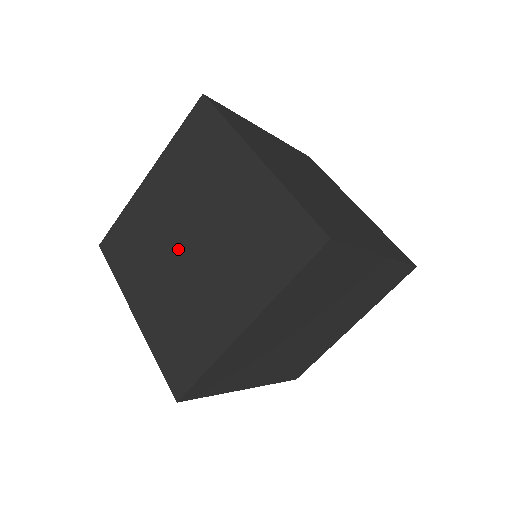
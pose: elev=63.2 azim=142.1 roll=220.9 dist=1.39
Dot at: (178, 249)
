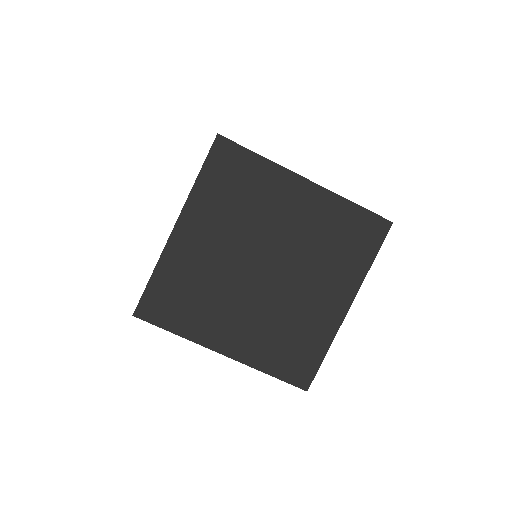
Dot at: occluded
